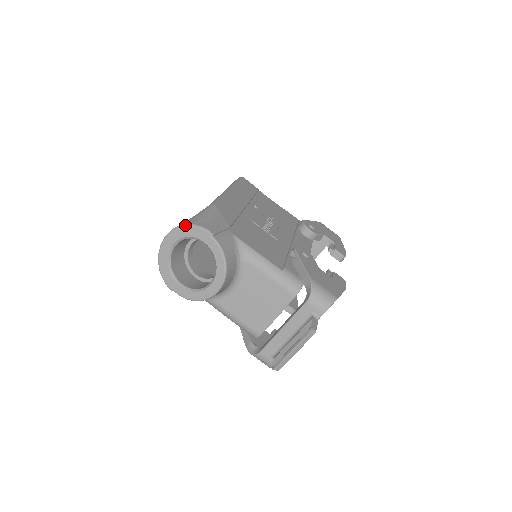
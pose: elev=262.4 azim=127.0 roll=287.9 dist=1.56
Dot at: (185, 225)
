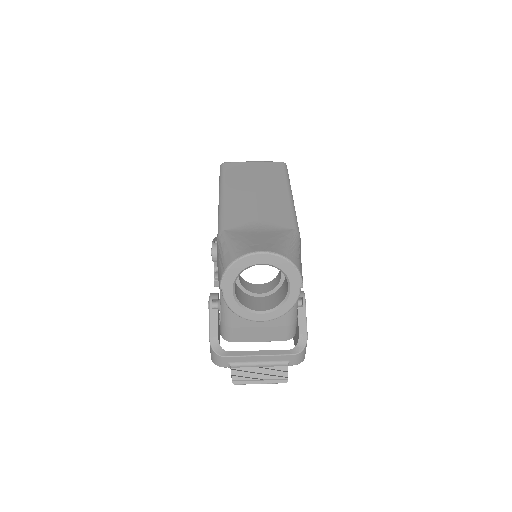
Dot at: (291, 262)
